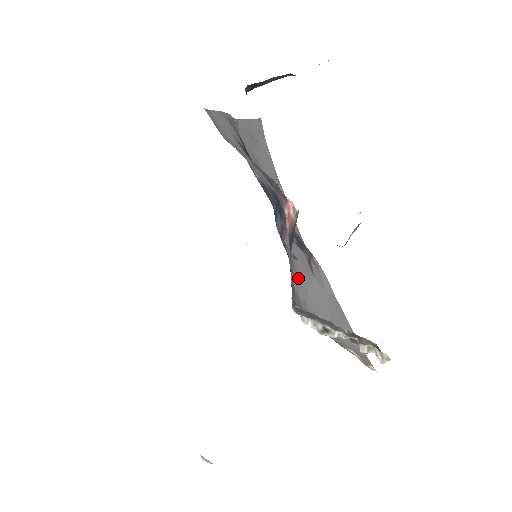
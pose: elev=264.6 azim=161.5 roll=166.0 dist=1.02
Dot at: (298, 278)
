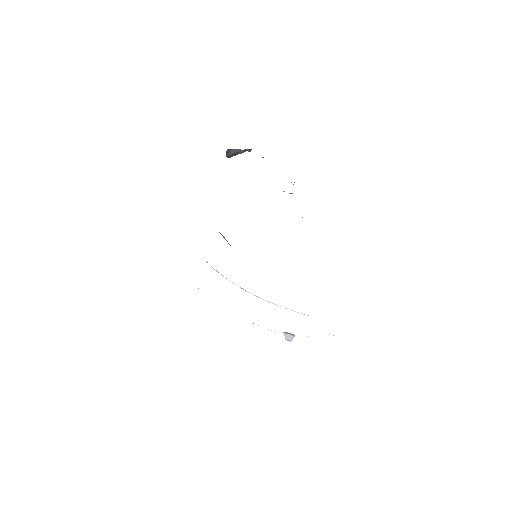
Dot at: occluded
